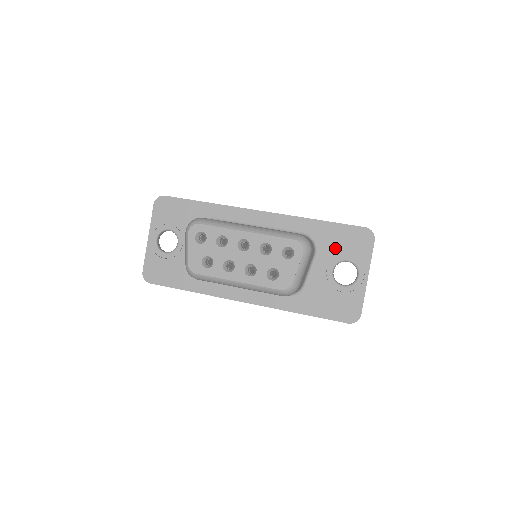
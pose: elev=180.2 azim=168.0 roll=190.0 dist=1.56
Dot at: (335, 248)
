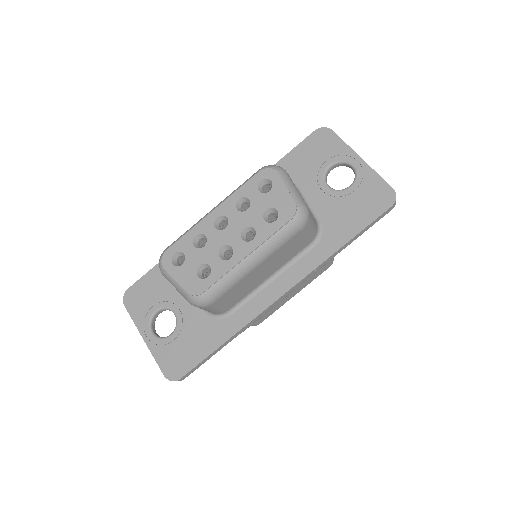
Dot at: (309, 169)
